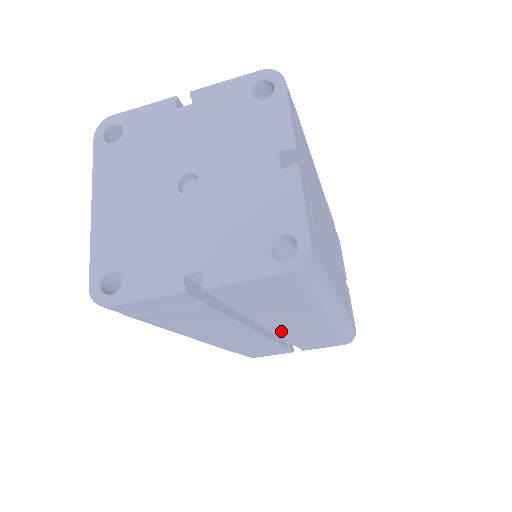
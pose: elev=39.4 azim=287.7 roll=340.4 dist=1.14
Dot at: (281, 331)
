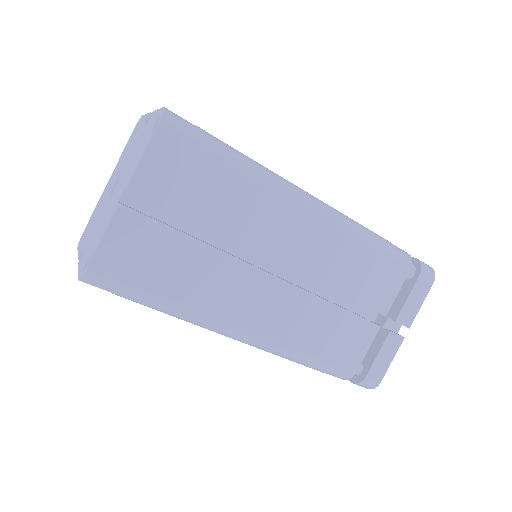
Dot at: occluded
